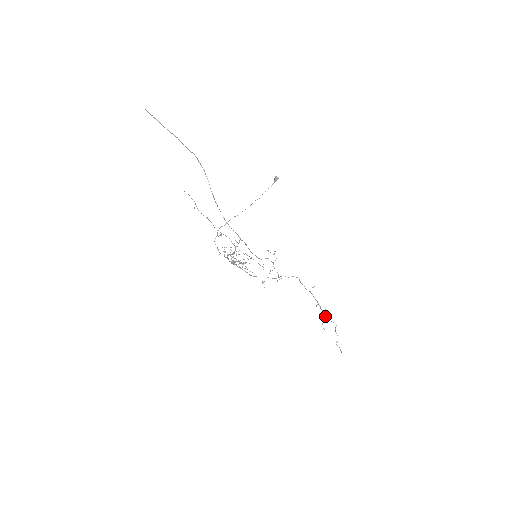
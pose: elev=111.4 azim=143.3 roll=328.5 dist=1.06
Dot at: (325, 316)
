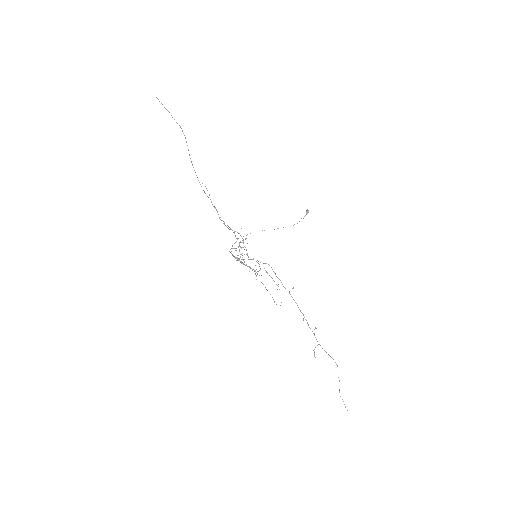
Dot at: (317, 341)
